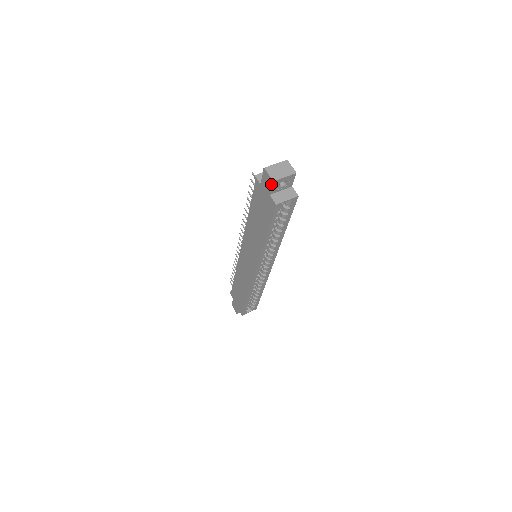
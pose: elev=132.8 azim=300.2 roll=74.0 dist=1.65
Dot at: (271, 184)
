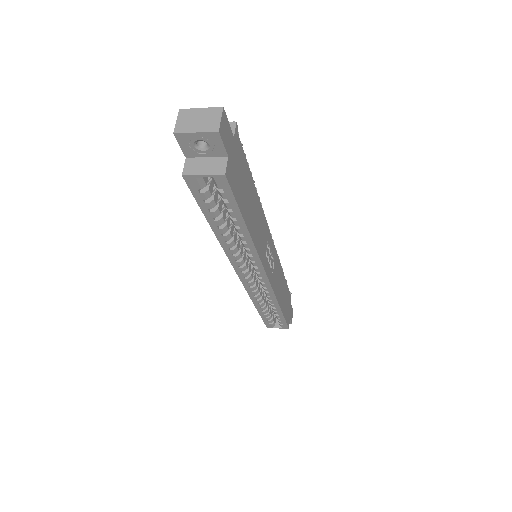
Dot at: (177, 138)
